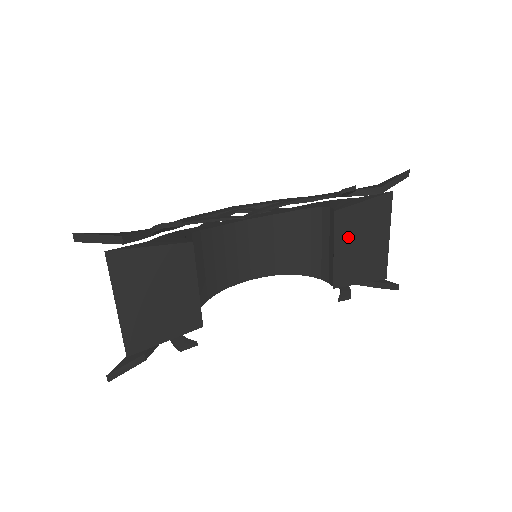
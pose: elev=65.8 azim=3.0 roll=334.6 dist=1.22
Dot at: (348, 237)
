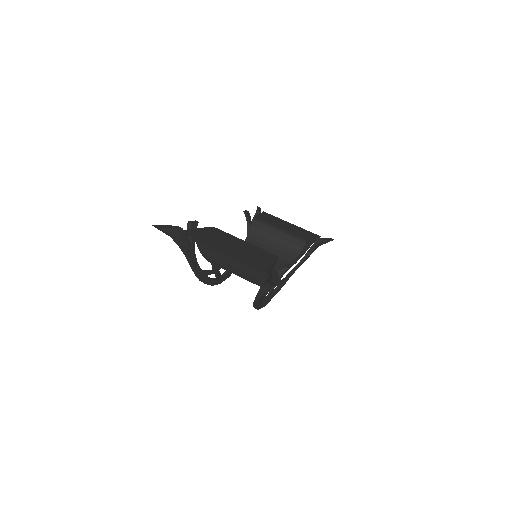
Dot at: (276, 224)
